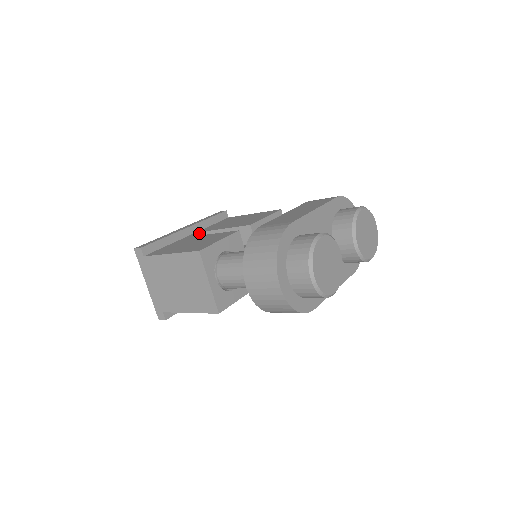
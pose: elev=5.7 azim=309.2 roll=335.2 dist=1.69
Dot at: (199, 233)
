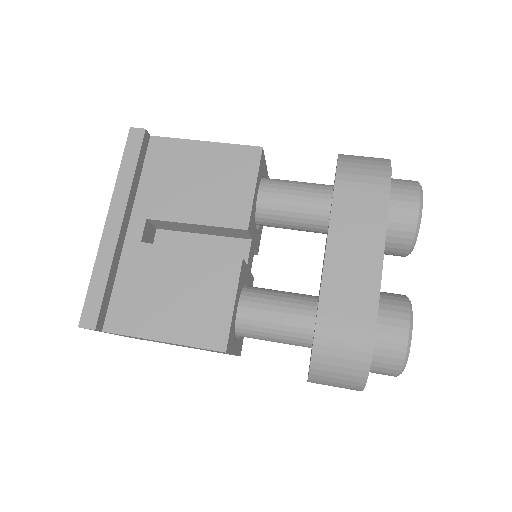
Dot at: (144, 226)
